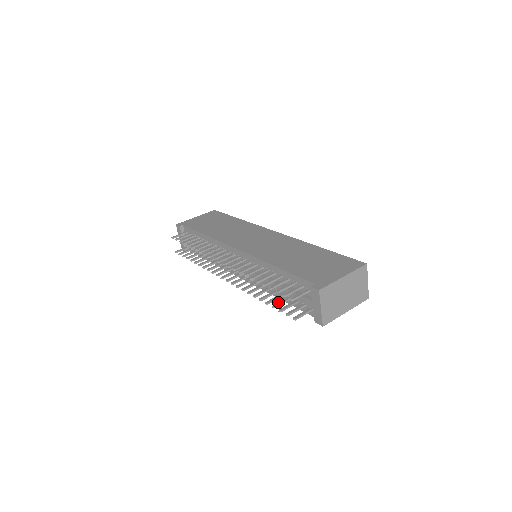
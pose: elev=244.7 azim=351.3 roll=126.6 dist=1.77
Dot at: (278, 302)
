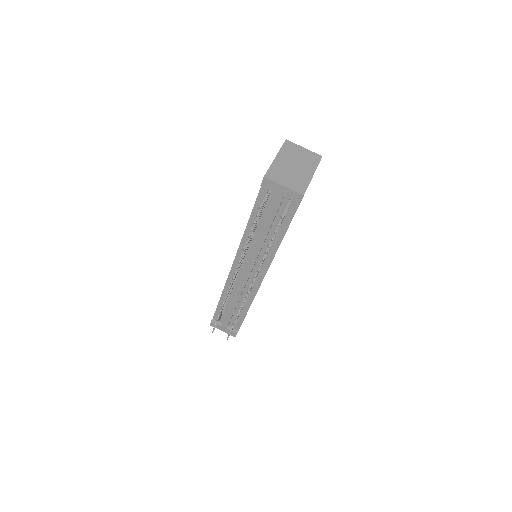
Dot at: (273, 235)
